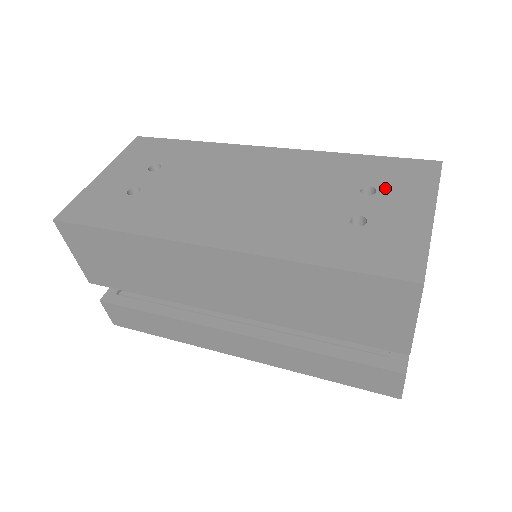
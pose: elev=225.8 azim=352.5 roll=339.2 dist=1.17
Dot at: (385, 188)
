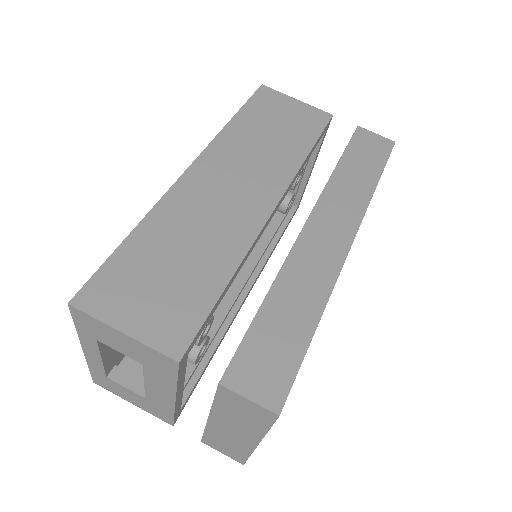
Dot at: occluded
